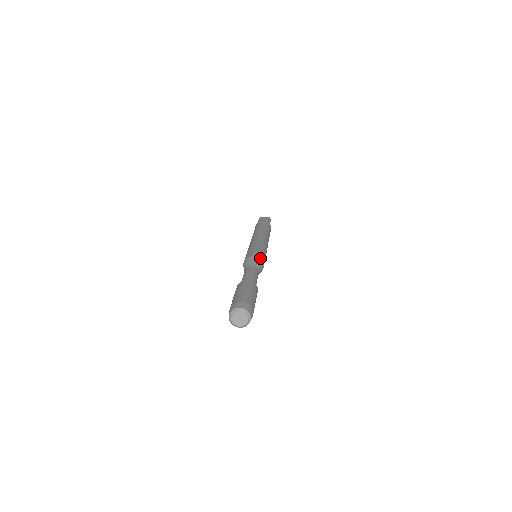
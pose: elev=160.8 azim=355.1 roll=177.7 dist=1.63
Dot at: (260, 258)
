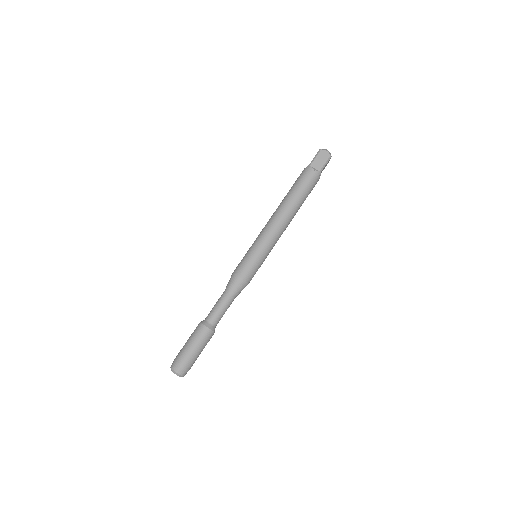
Dot at: (246, 280)
